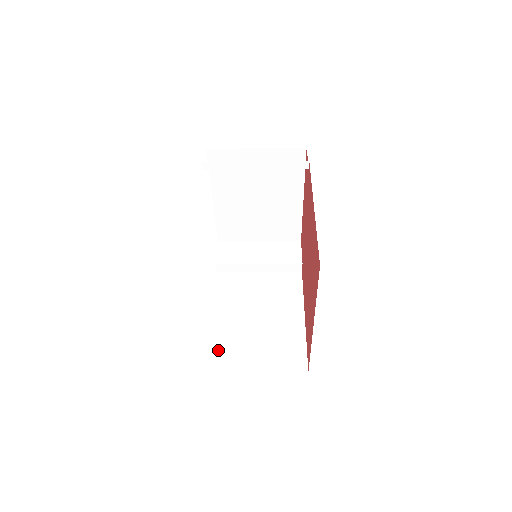
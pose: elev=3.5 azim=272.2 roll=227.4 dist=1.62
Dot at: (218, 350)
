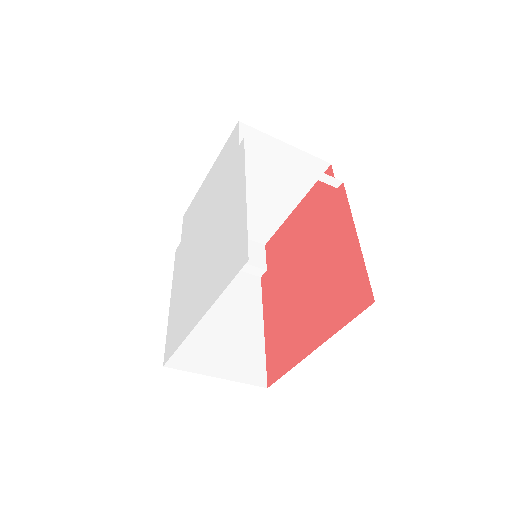
Dot at: occluded
